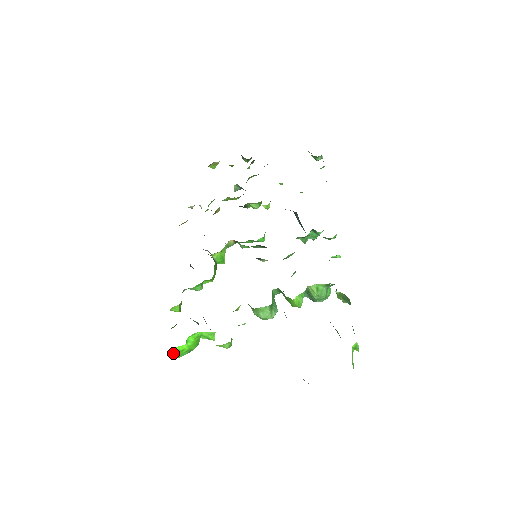
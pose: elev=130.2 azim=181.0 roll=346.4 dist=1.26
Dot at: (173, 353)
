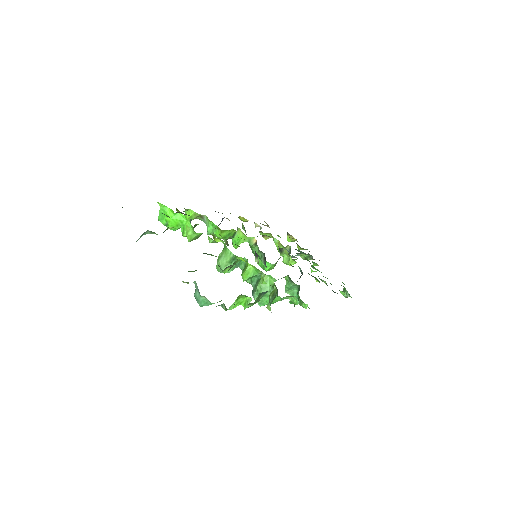
Dot at: (162, 209)
